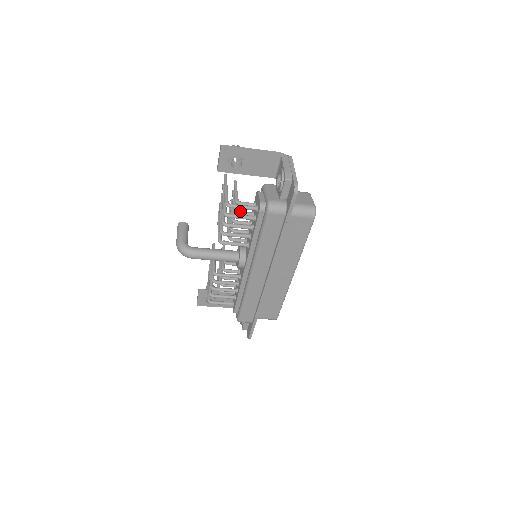
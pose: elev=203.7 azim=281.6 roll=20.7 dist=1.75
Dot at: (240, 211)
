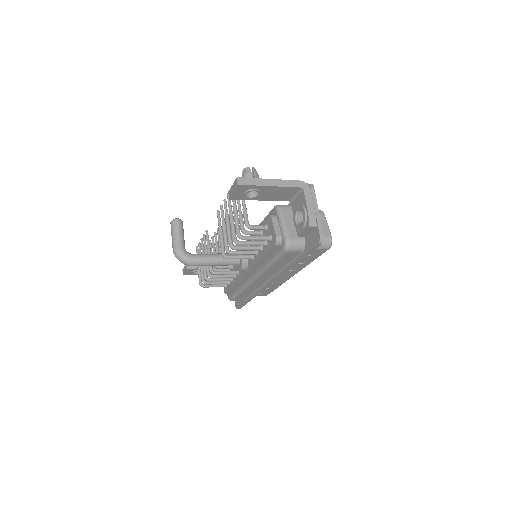
Dot at: (249, 231)
